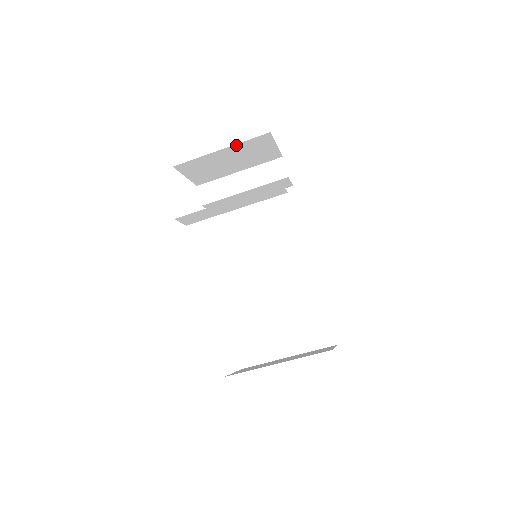
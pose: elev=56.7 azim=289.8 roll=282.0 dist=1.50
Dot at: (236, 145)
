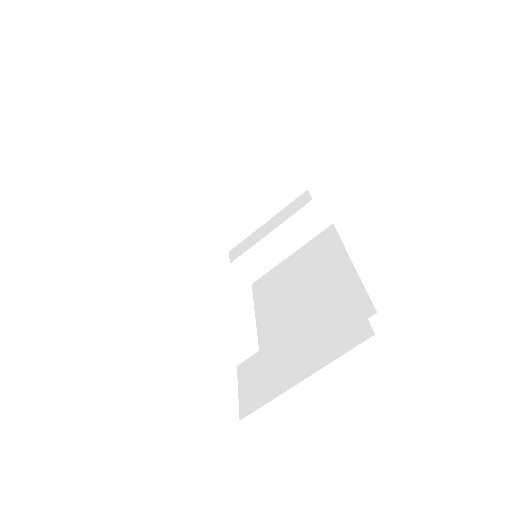
Dot at: occluded
